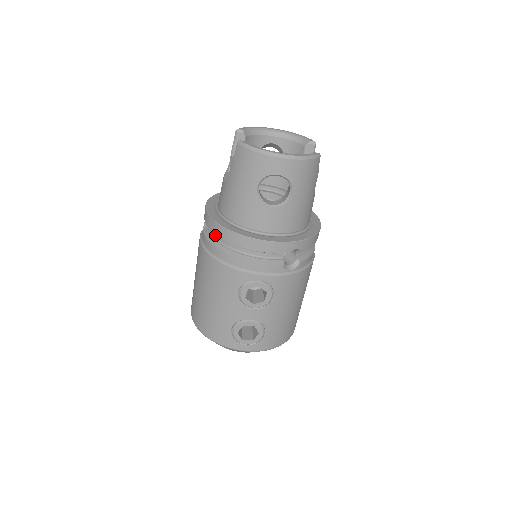
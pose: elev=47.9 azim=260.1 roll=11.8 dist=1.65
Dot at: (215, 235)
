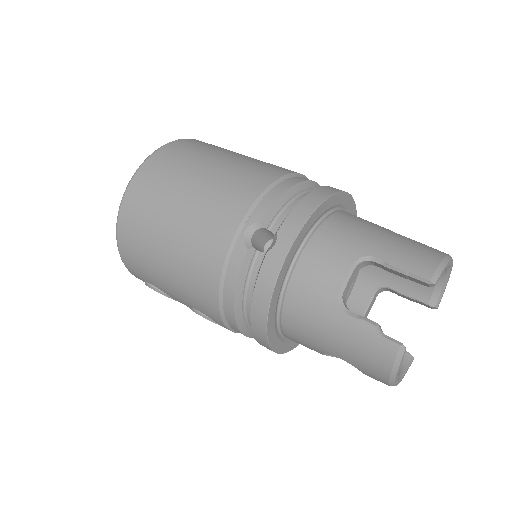
Dot at: (251, 282)
